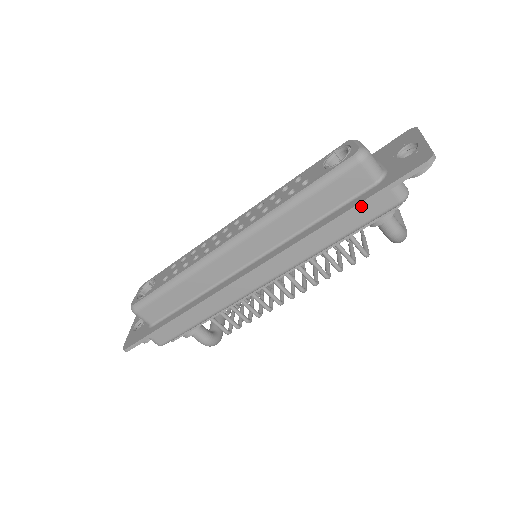
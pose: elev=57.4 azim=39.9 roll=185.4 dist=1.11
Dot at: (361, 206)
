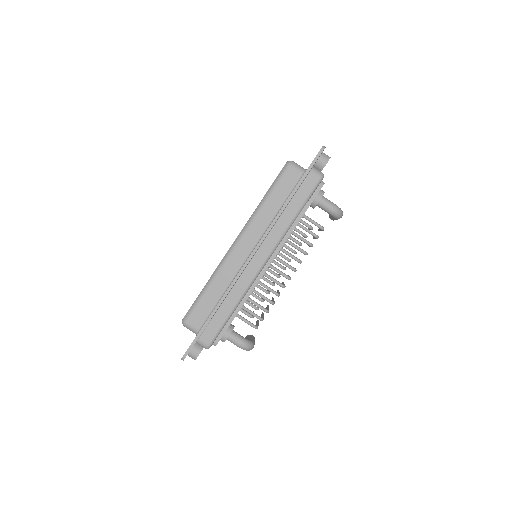
Dot at: (299, 185)
